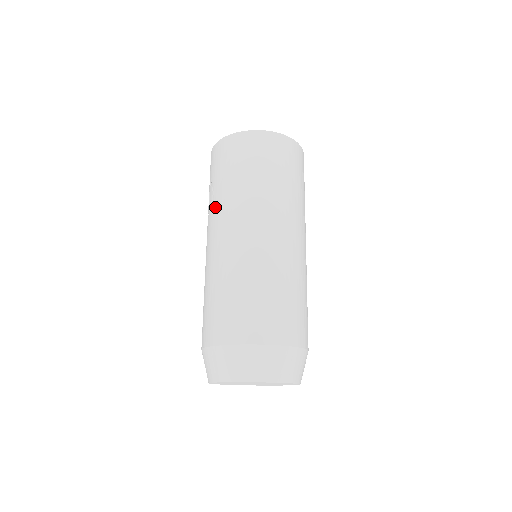
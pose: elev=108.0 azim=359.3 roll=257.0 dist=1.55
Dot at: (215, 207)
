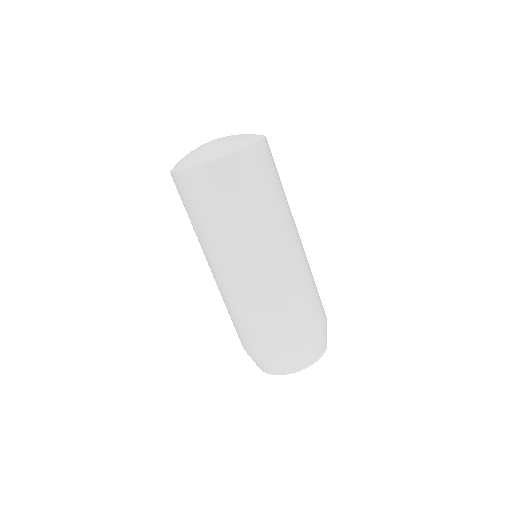
Dot at: (203, 243)
